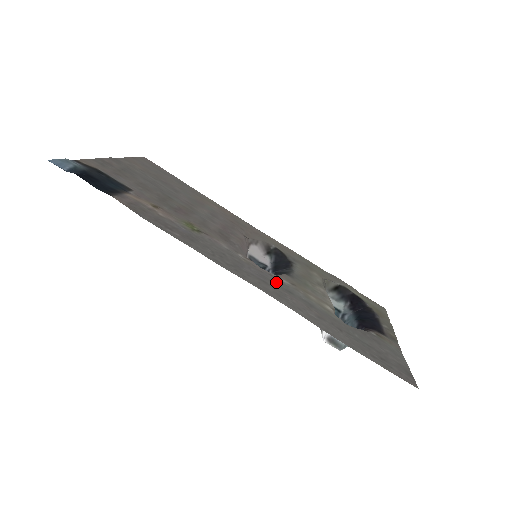
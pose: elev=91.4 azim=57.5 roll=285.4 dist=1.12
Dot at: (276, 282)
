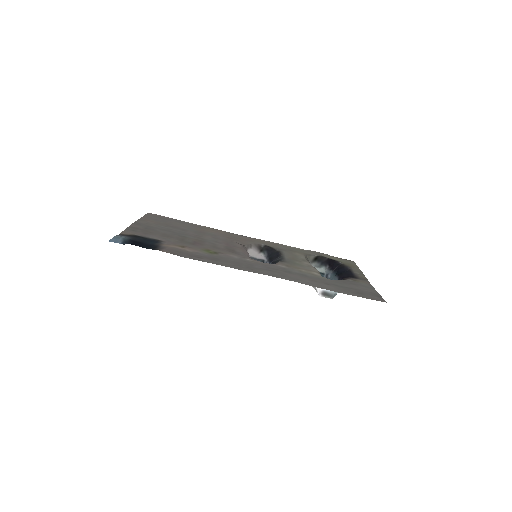
Dot at: (277, 268)
